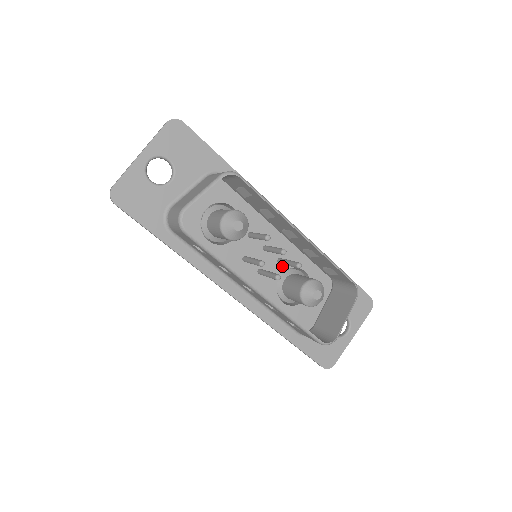
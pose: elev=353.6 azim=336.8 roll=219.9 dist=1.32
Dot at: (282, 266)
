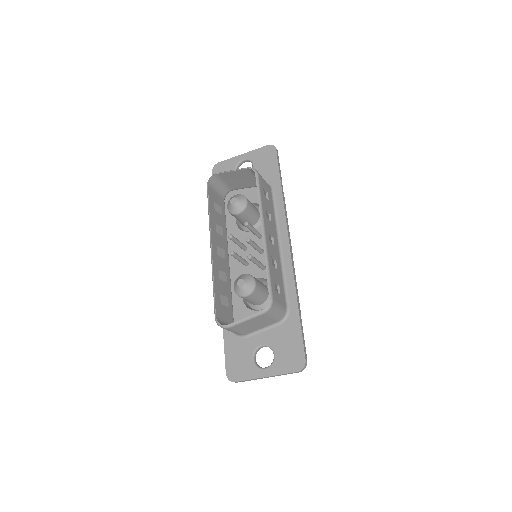
Dot at: (262, 273)
